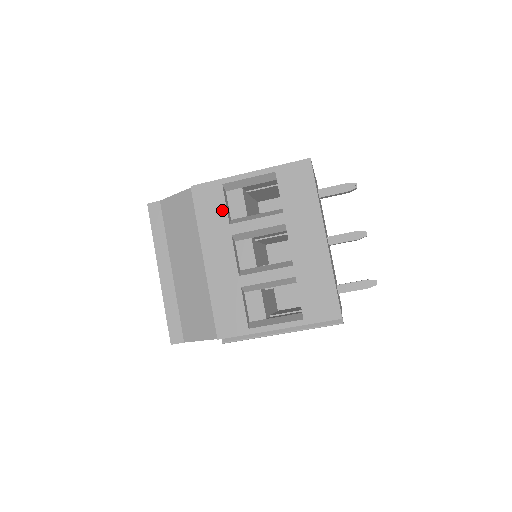
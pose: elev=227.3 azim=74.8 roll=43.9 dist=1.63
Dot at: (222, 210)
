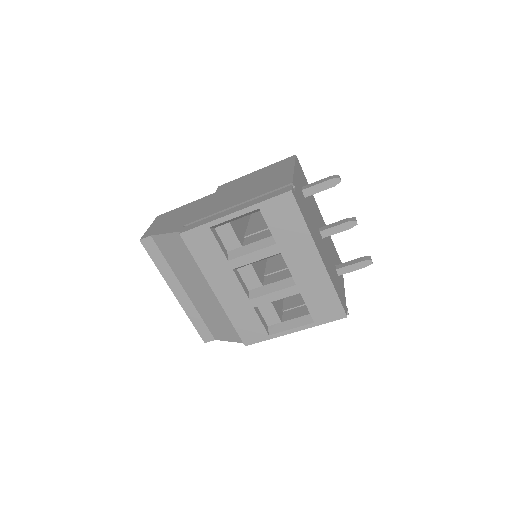
Dot at: (217, 250)
